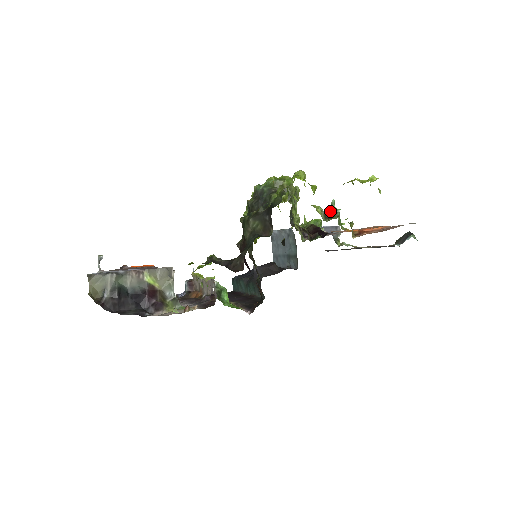
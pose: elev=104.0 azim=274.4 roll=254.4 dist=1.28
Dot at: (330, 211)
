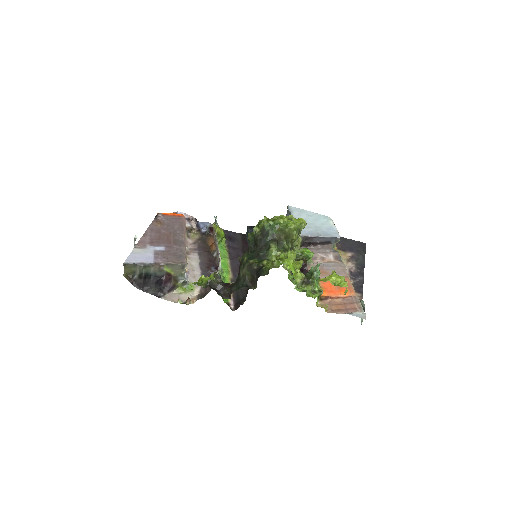
Dot at: (314, 269)
